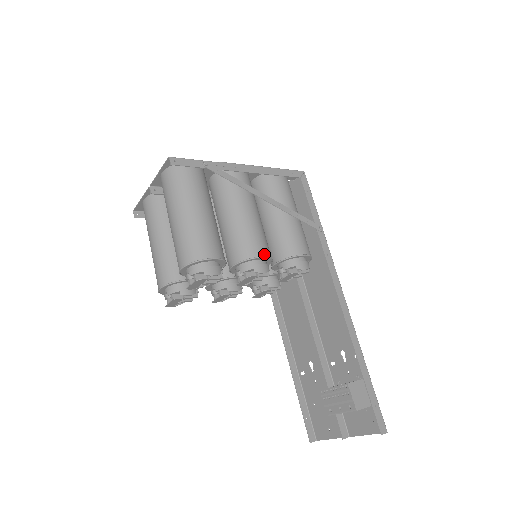
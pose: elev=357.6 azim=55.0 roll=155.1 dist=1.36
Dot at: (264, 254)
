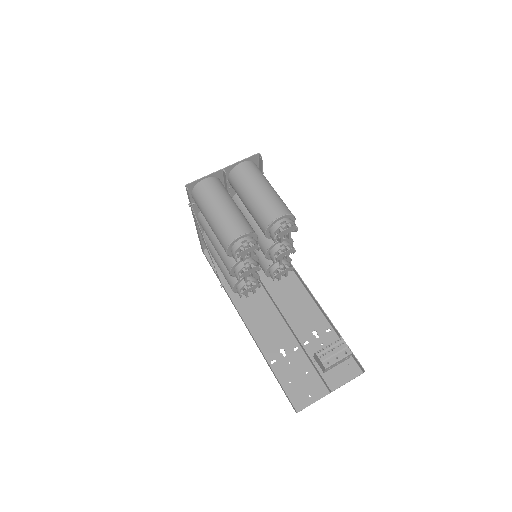
Dot at: occluded
